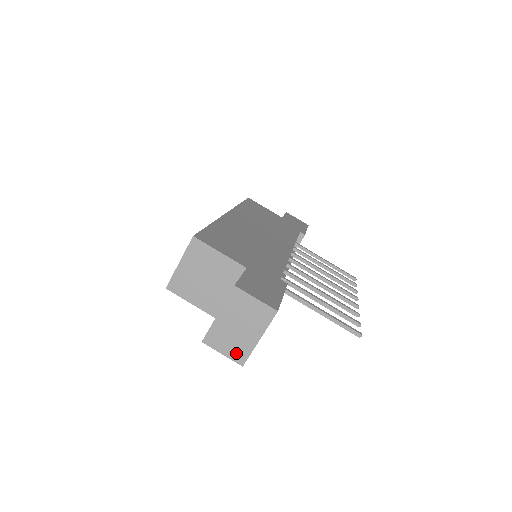
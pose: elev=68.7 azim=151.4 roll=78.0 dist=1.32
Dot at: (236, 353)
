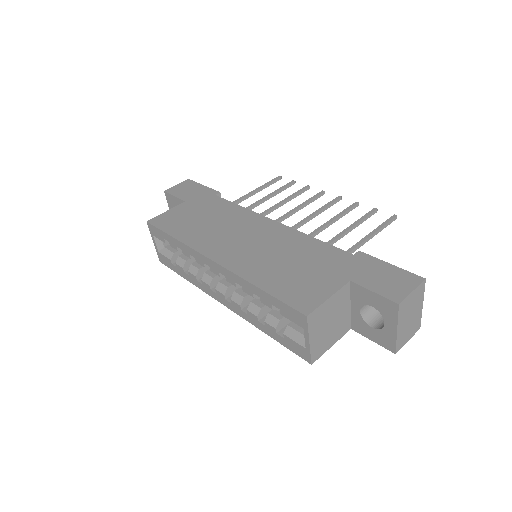
Dot at: (414, 329)
